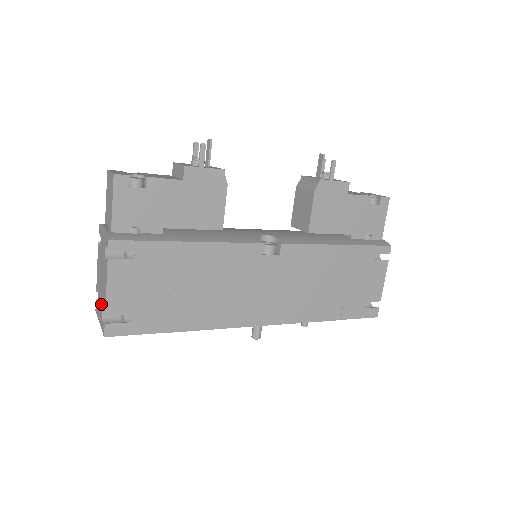
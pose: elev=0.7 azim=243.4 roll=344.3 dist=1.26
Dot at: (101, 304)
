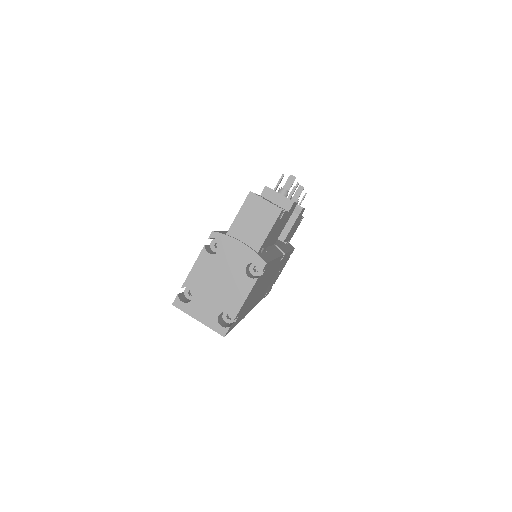
Dot at: (214, 307)
